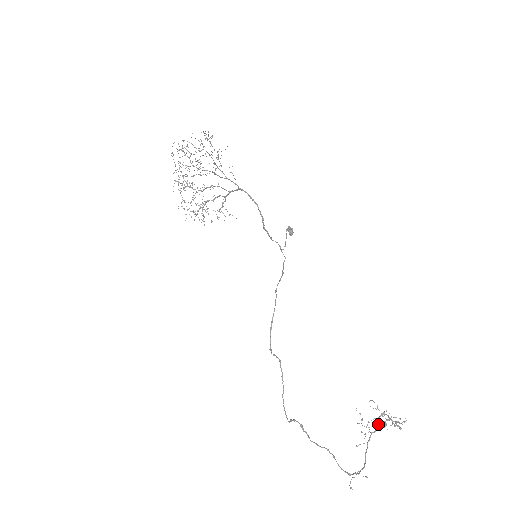
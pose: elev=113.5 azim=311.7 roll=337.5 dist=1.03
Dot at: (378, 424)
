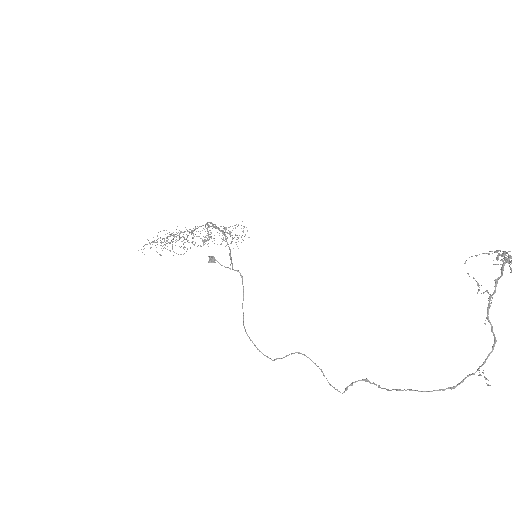
Dot at: (494, 280)
